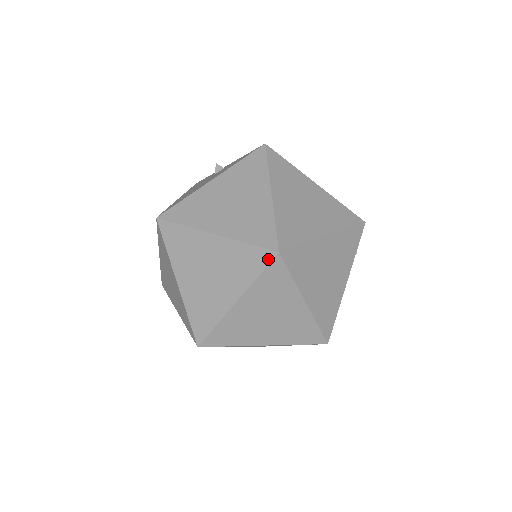
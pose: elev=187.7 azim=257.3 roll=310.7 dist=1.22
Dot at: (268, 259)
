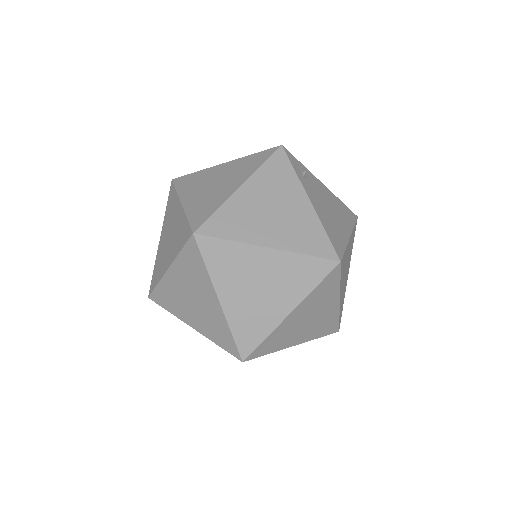
Dot at: (195, 246)
